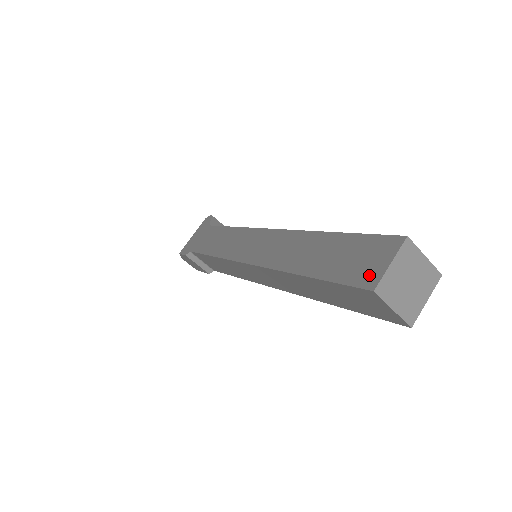
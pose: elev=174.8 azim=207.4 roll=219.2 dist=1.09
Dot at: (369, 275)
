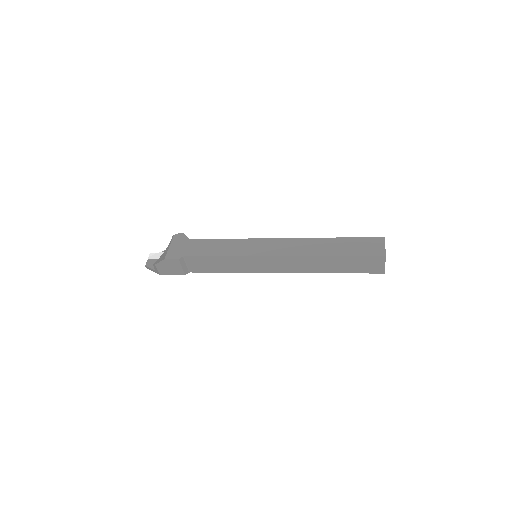
Dot at: (378, 251)
